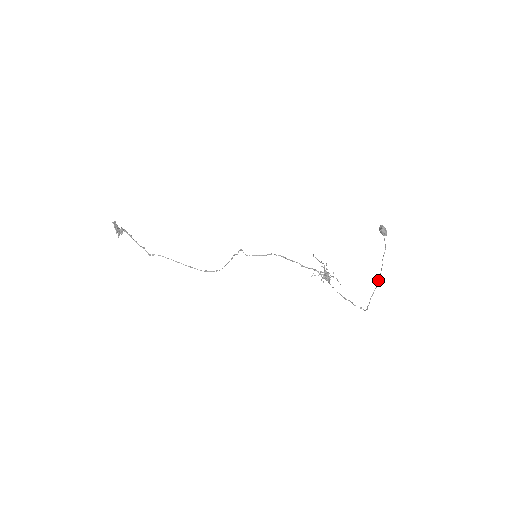
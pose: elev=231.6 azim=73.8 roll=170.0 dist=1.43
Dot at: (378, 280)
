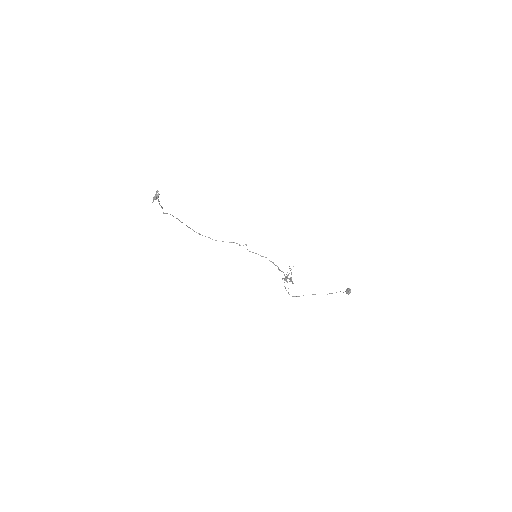
Dot at: occluded
